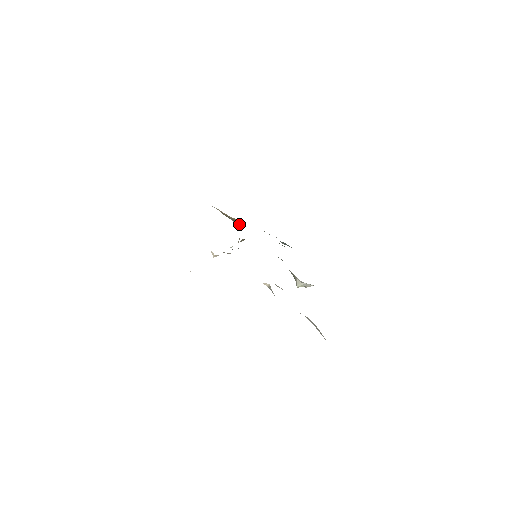
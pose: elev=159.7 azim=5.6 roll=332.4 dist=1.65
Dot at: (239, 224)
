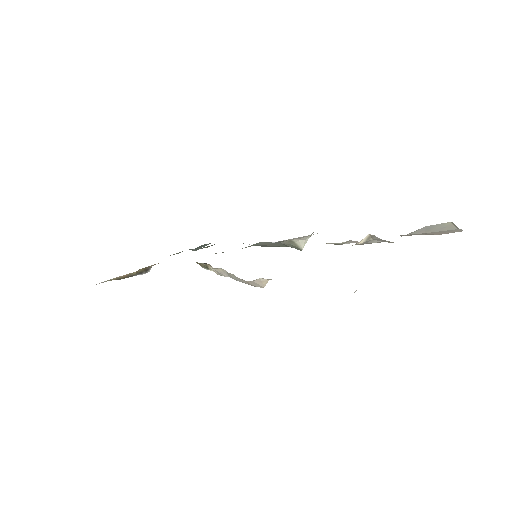
Dot at: (149, 271)
